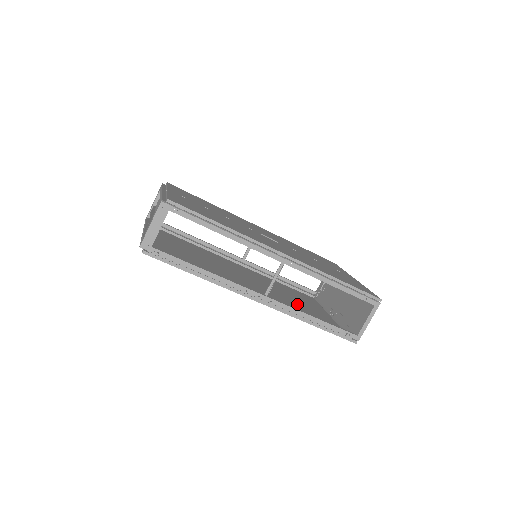
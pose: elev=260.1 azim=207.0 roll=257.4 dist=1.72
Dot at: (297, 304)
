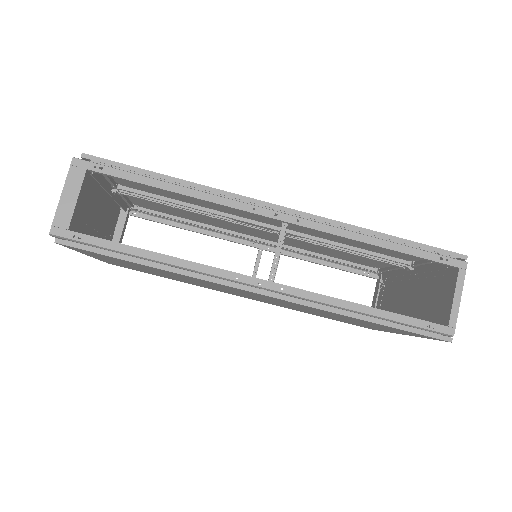
Dot at: (337, 317)
